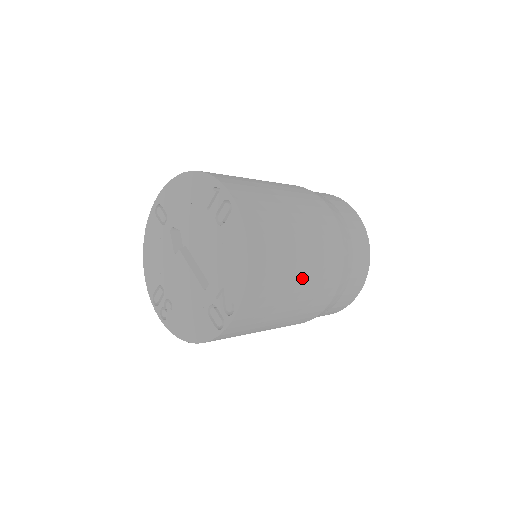
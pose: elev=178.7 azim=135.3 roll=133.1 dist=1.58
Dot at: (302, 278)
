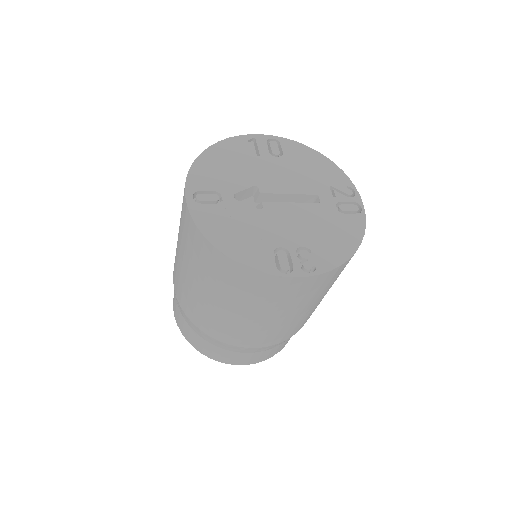
Dot at: occluded
